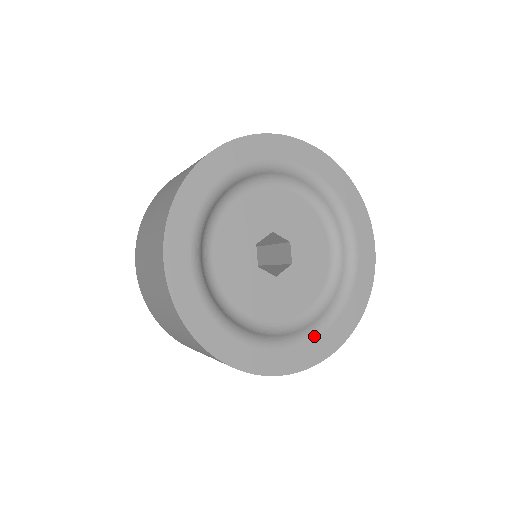
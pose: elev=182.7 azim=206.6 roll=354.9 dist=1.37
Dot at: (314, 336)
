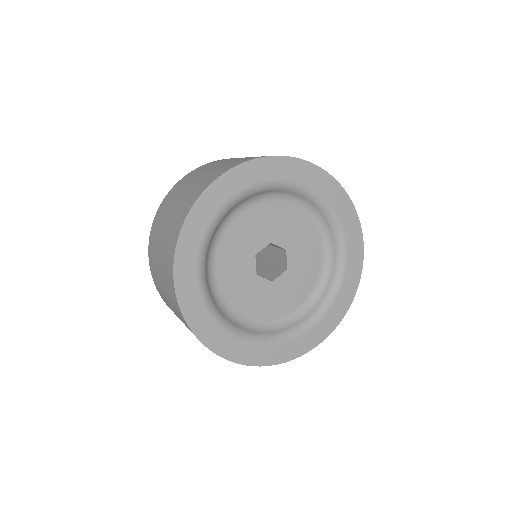
Dot at: (344, 267)
